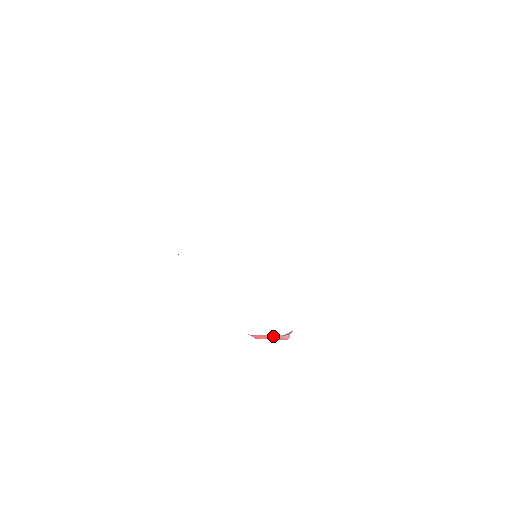
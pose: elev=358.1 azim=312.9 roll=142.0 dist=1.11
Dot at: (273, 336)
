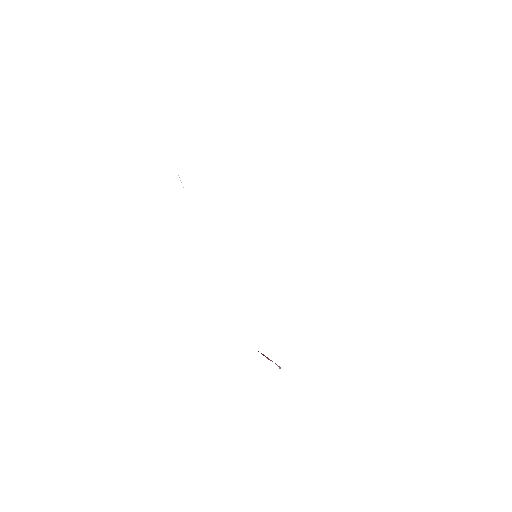
Dot at: occluded
